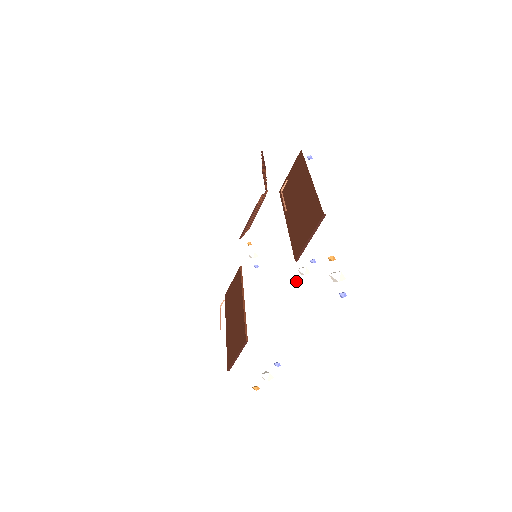
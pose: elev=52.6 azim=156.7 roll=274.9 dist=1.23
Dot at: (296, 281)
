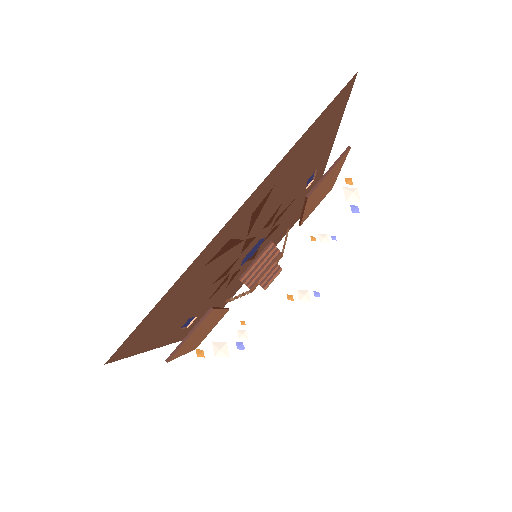
Dot at: (292, 298)
